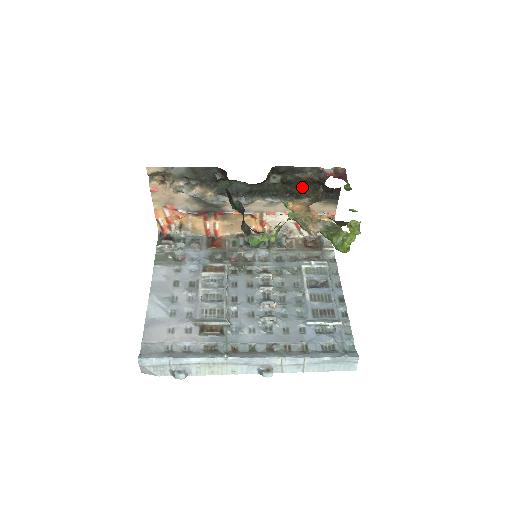
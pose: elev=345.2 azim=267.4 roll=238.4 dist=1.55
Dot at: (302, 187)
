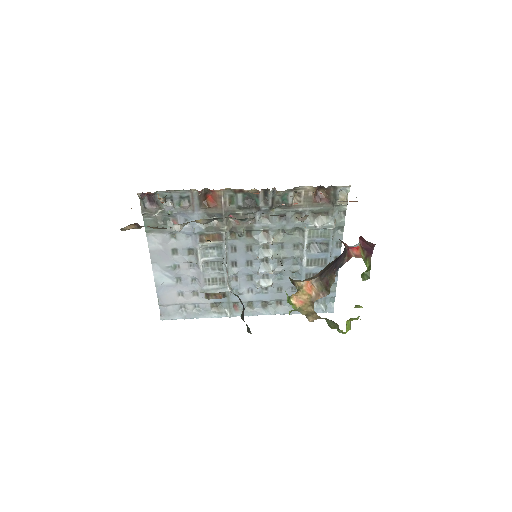
Dot at: occluded
